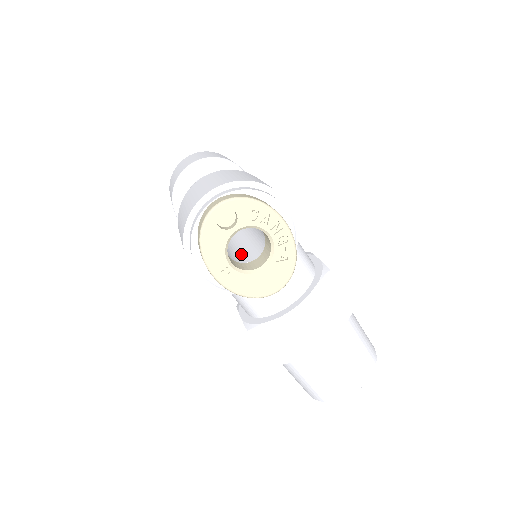
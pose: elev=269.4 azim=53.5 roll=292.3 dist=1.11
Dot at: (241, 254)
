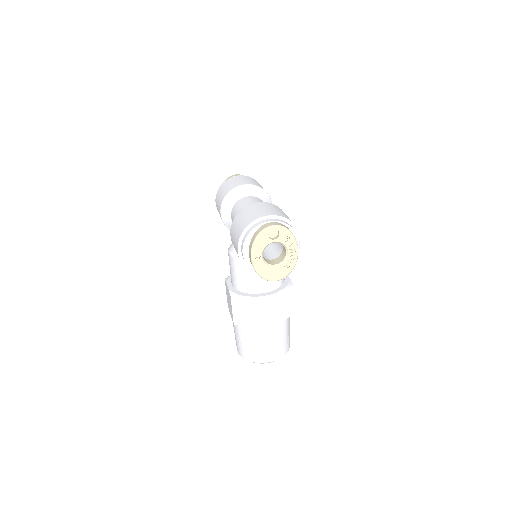
Dot at: (263, 253)
